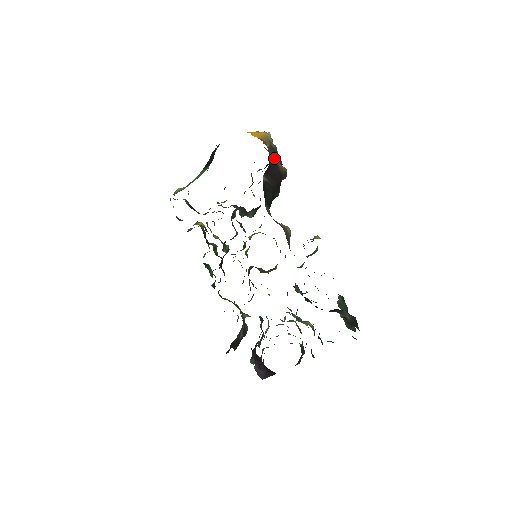
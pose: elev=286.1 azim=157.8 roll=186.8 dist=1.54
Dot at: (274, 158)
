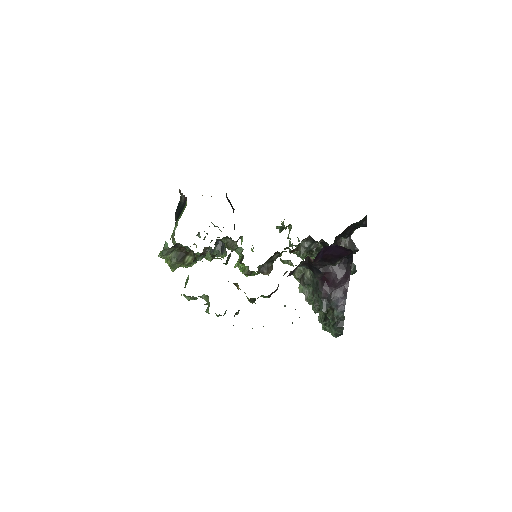
Dot at: occluded
